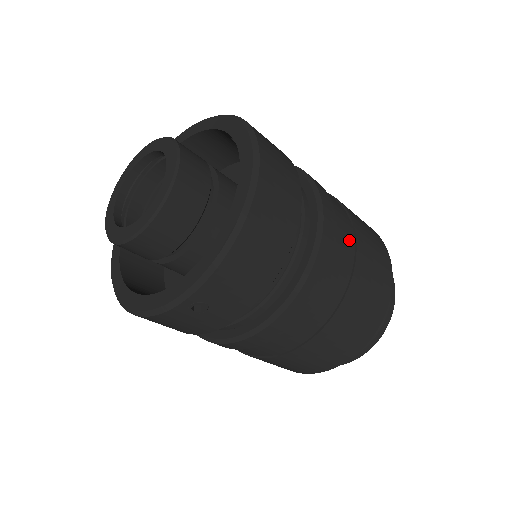
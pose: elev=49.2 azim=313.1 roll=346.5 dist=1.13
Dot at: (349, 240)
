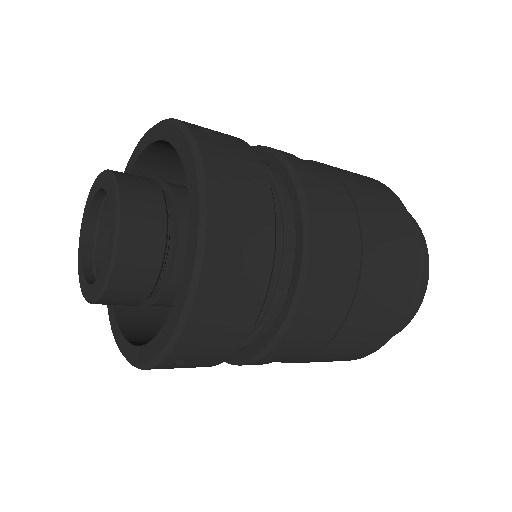
Dot at: (351, 239)
